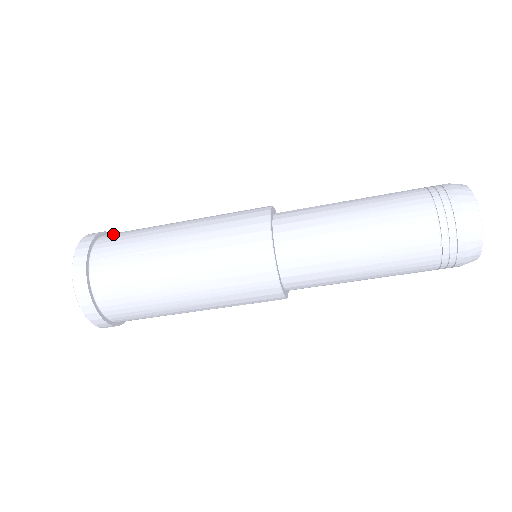
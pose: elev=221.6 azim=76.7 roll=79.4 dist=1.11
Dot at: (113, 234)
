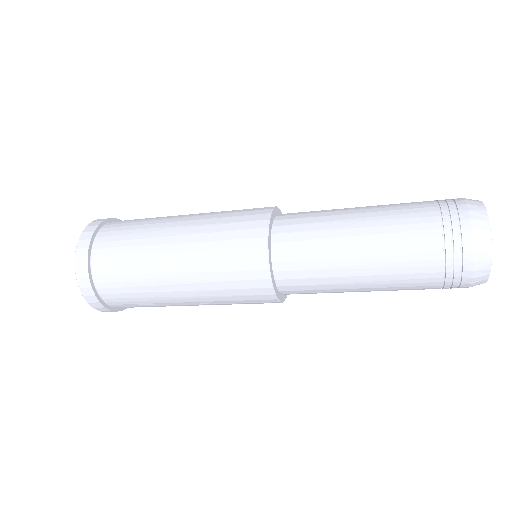
Dot at: (105, 279)
